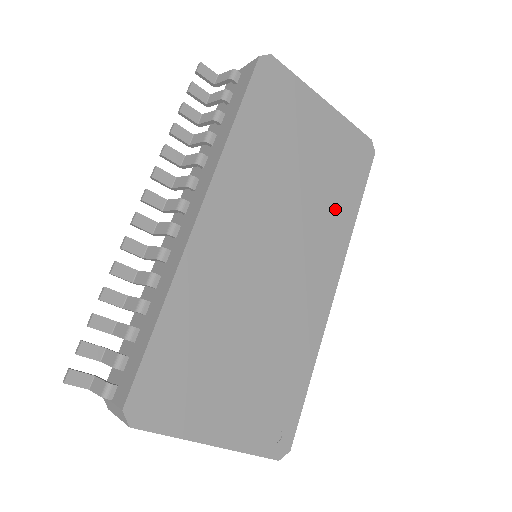
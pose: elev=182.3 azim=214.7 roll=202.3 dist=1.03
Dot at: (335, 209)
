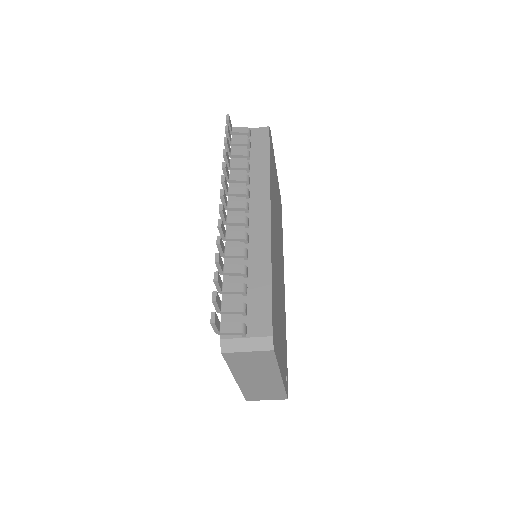
Dot at: (281, 235)
